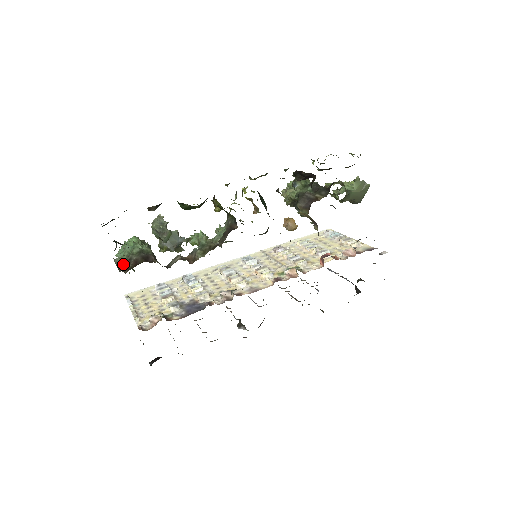
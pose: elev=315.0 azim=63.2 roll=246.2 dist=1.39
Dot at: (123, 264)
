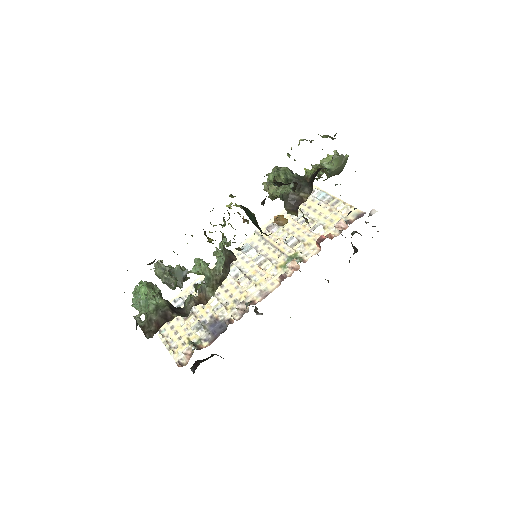
Dot at: (146, 325)
